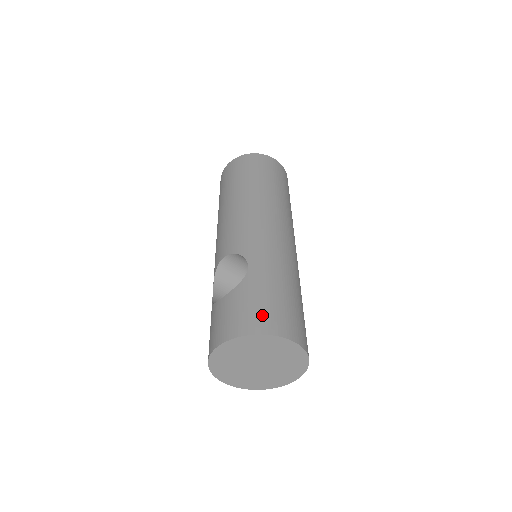
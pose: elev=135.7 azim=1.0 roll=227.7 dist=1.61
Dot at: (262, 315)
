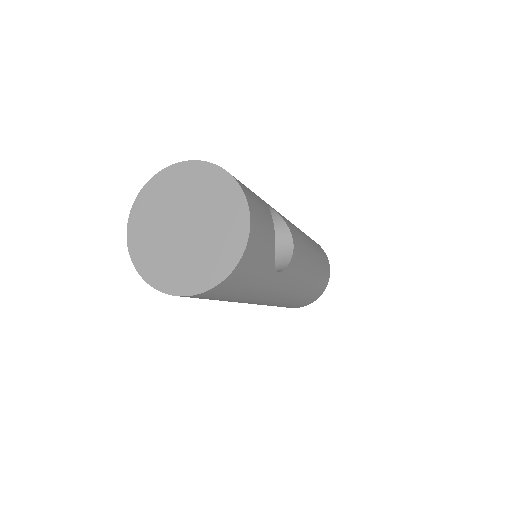
Dot at: occluded
